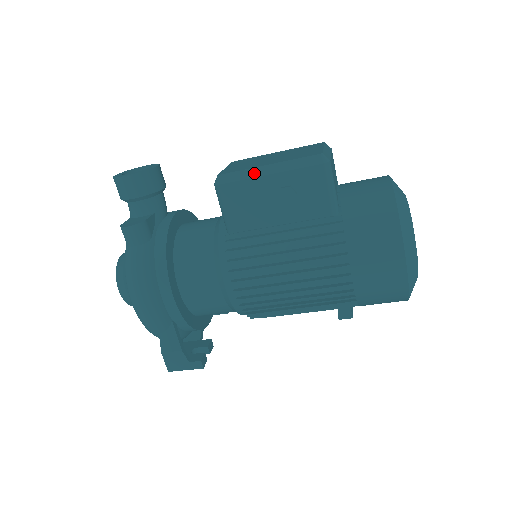
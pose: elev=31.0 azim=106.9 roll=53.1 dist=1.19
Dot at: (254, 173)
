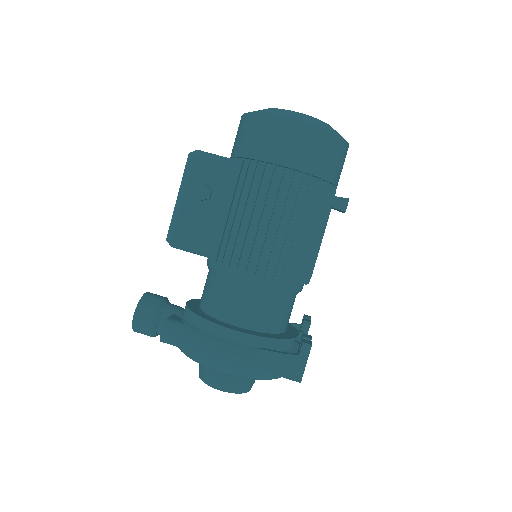
Dot at: (177, 210)
